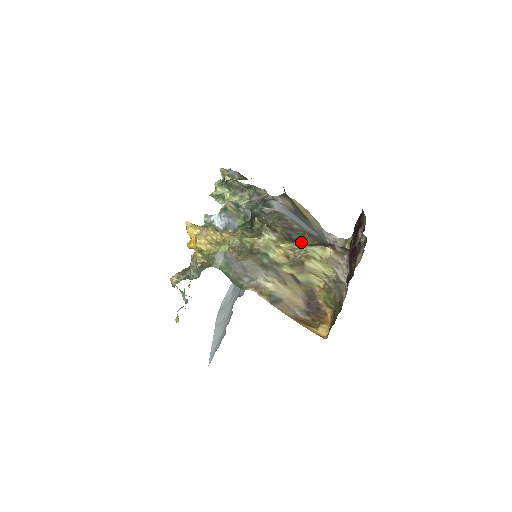
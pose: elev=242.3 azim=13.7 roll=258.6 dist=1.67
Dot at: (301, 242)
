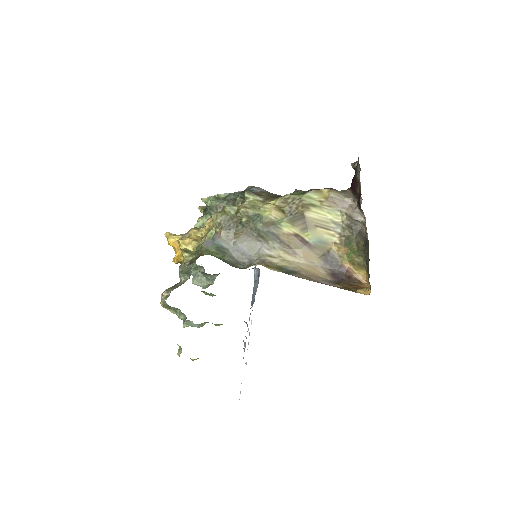
Dot at: (292, 194)
